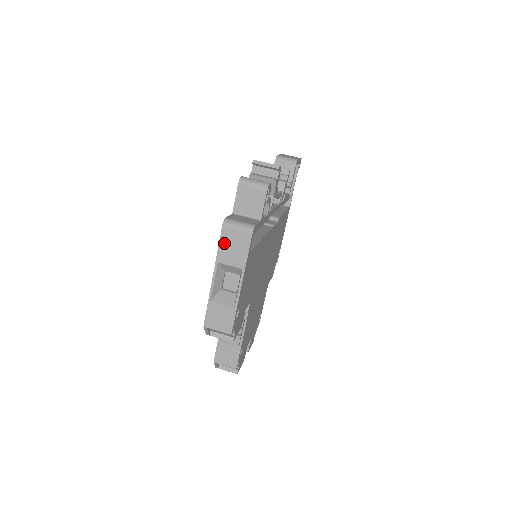
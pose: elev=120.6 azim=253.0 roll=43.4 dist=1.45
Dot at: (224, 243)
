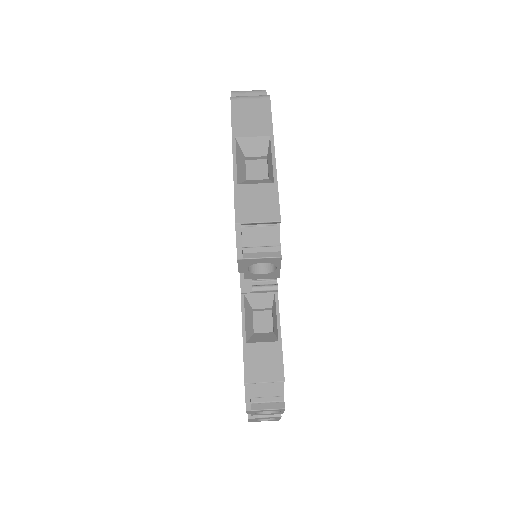
Dot at: (238, 115)
